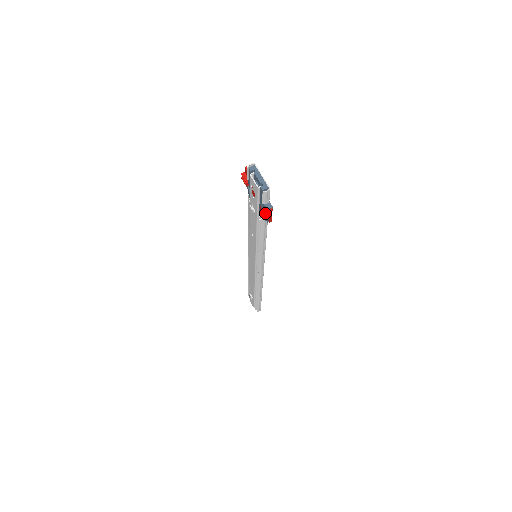
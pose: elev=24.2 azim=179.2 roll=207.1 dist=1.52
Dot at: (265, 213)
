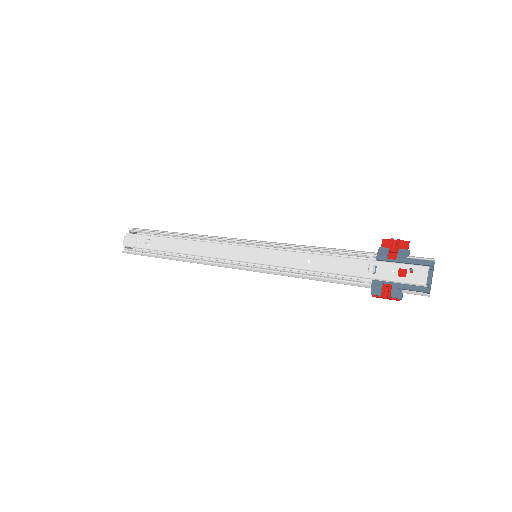
Dot at: (390, 294)
